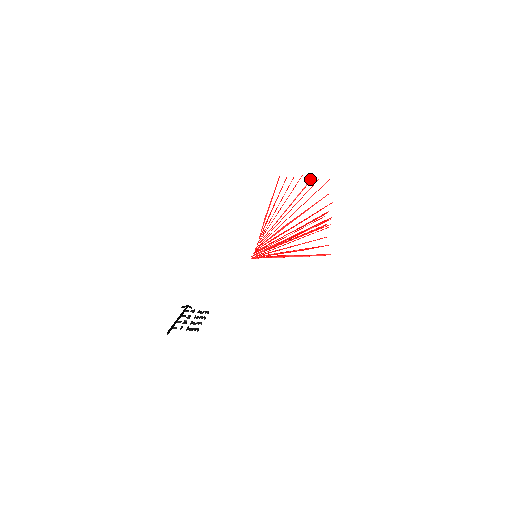
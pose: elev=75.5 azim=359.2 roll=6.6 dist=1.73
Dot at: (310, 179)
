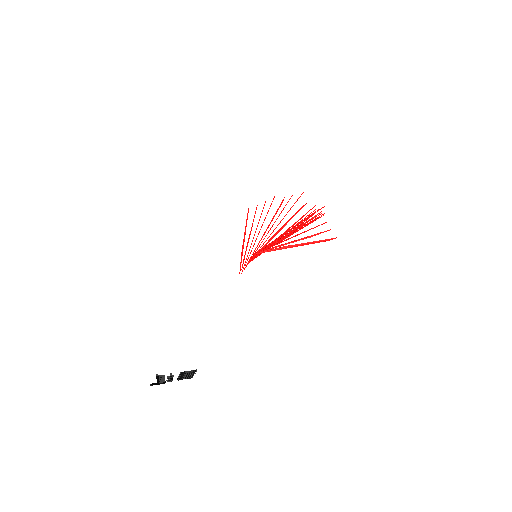
Dot at: occluded
